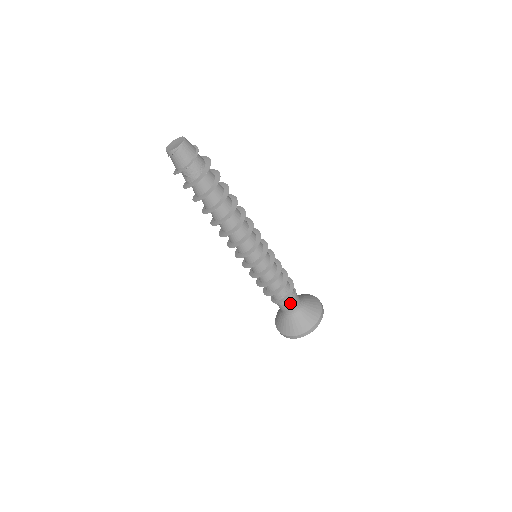
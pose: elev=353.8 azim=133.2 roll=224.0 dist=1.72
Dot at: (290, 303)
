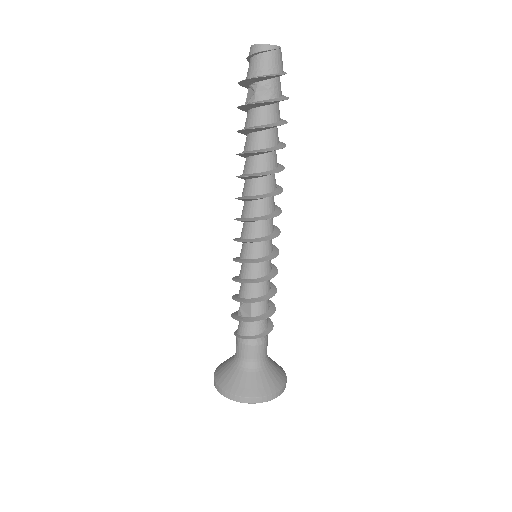
Dot at: (265, 343)
